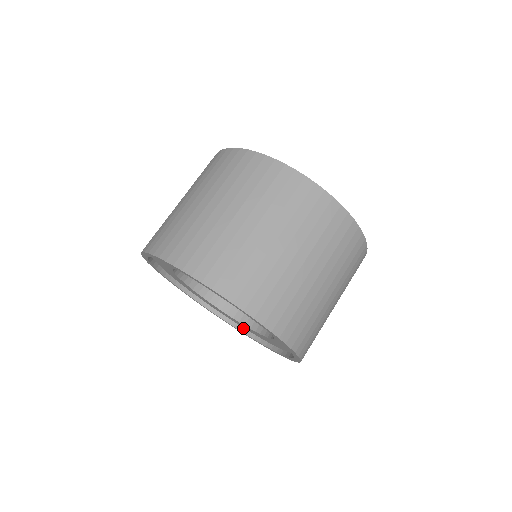
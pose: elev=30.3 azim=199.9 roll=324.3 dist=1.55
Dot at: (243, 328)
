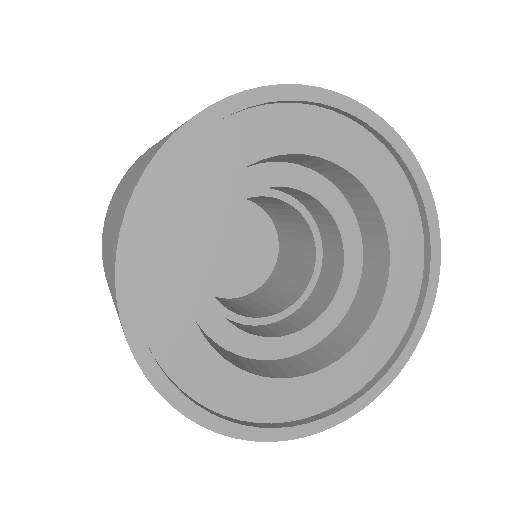
Dot at: (321, 413)
